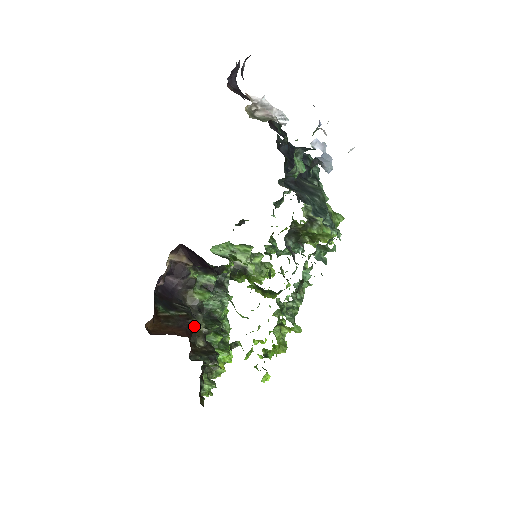
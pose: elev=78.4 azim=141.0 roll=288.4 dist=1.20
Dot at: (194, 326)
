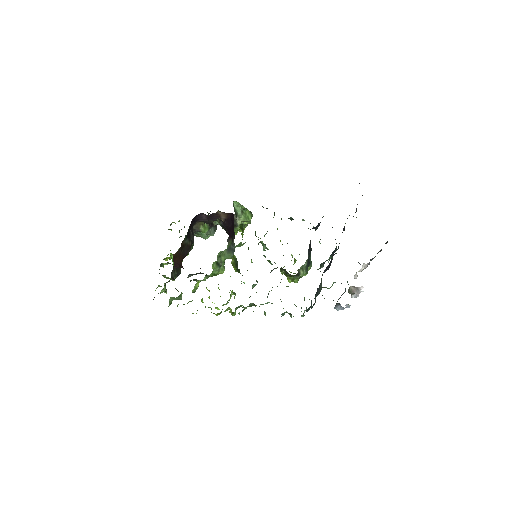
Dot at: occluded
